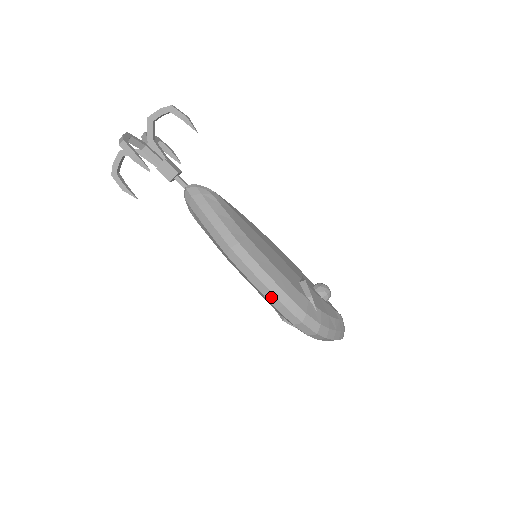
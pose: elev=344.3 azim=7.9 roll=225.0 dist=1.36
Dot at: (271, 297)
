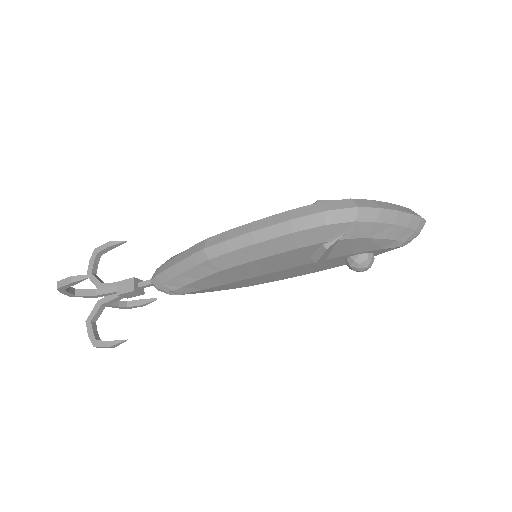
Dot at: (274, 231)
